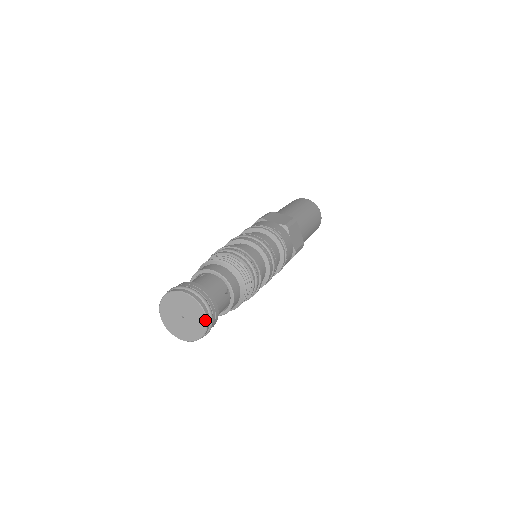
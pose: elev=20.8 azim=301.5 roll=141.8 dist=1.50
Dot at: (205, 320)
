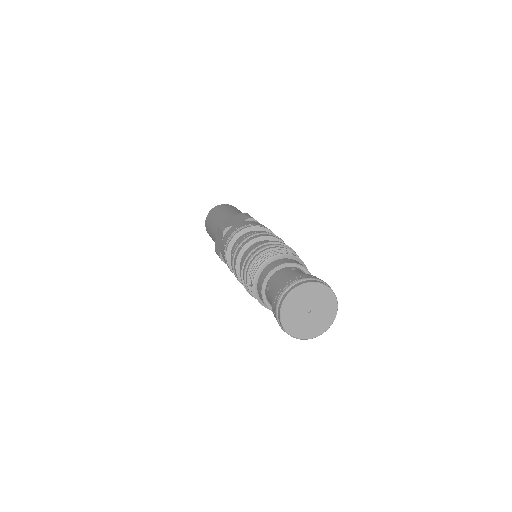
Dot at: (333, 320)
